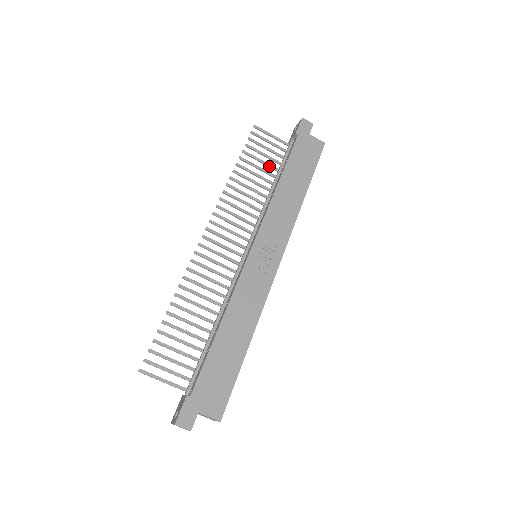
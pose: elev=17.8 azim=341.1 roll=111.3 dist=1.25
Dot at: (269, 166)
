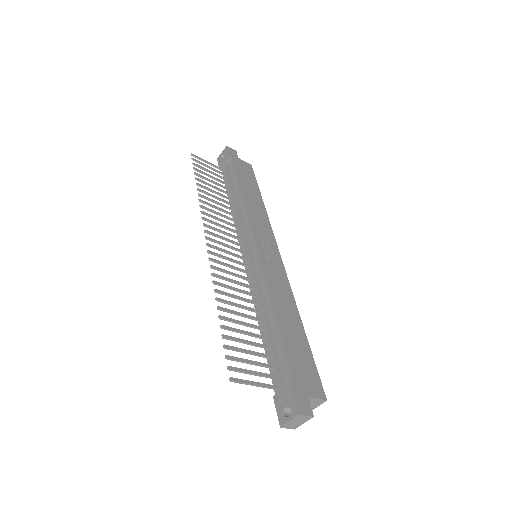
Dot at: (220, 185)
